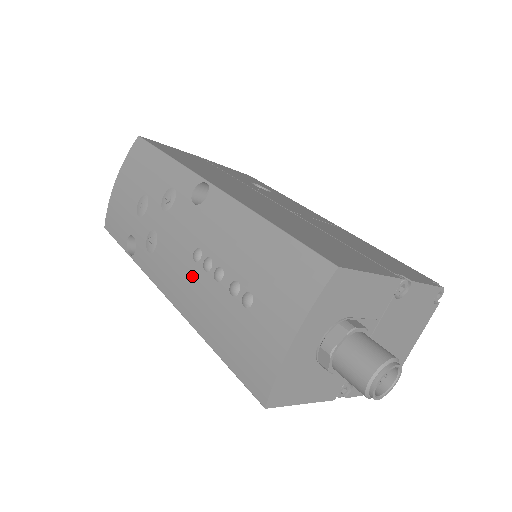
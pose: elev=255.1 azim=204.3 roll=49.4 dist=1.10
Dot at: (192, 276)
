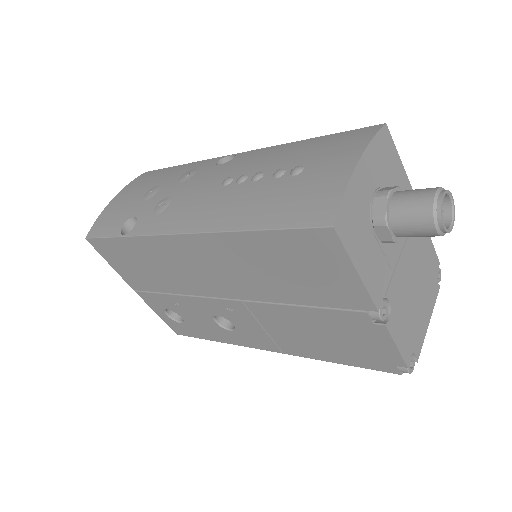
Dot at: (221, 195)
